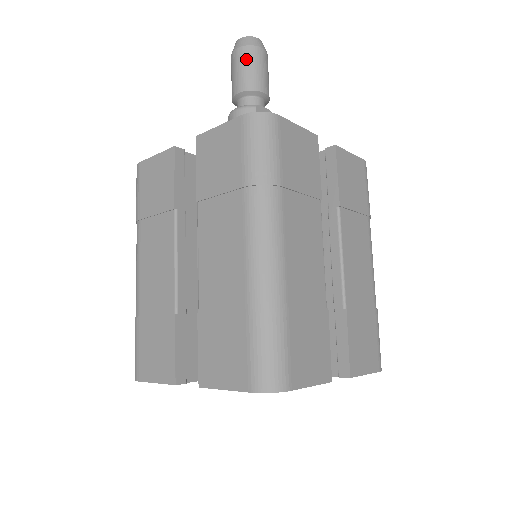
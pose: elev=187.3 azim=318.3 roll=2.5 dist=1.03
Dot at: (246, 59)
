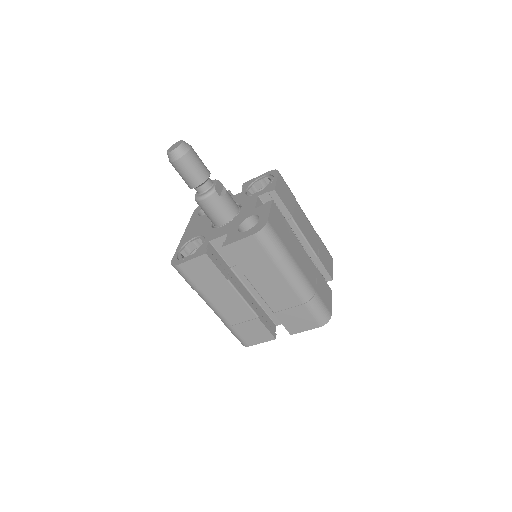
Dot at: (189, 165)
